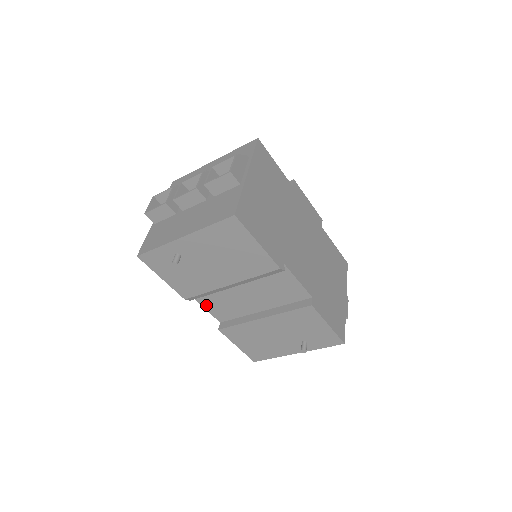
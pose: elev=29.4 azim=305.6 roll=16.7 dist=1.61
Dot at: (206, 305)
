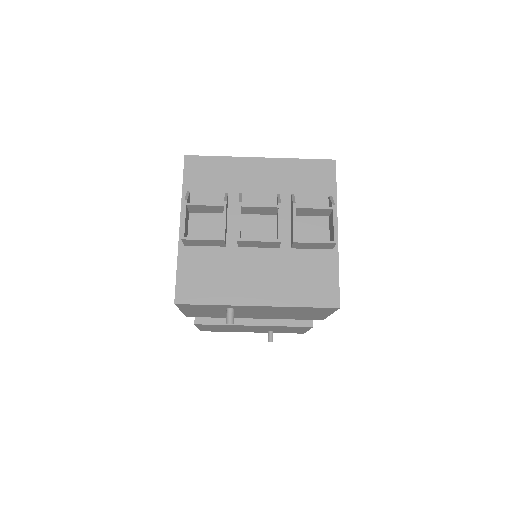
Dot at: occluded
